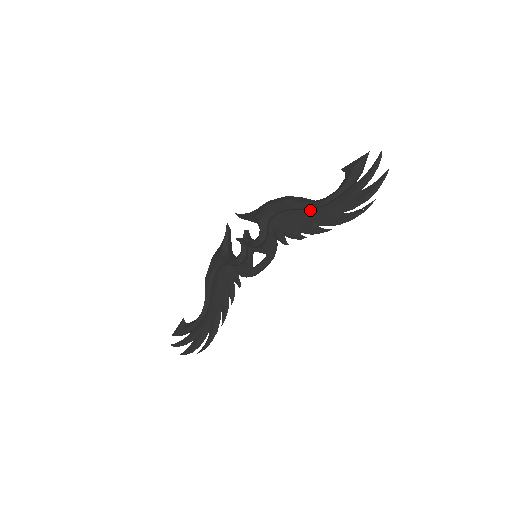
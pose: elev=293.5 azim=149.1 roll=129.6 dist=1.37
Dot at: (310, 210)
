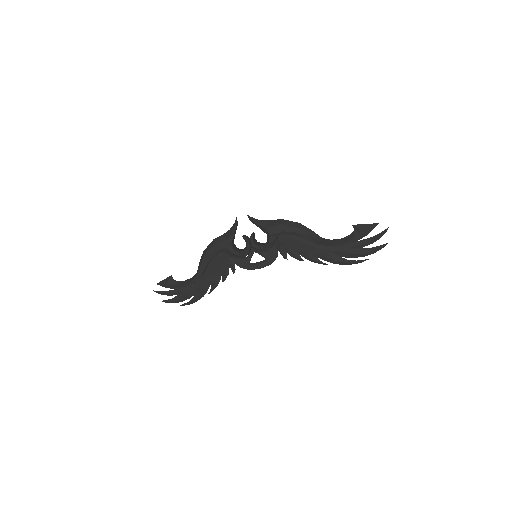
Dot at: (315, 243)
